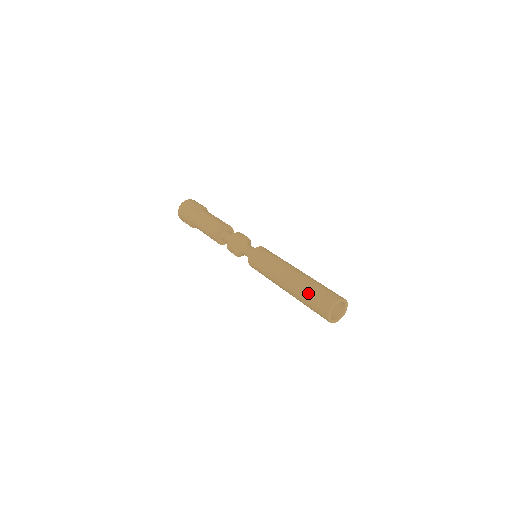
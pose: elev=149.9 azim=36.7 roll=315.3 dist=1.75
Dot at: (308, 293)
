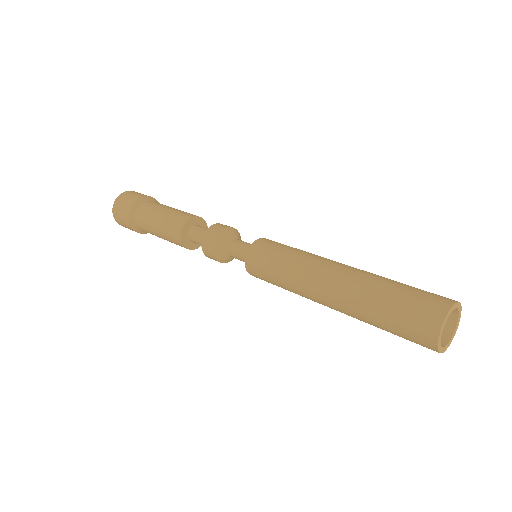
Dot at: (389, 288)
